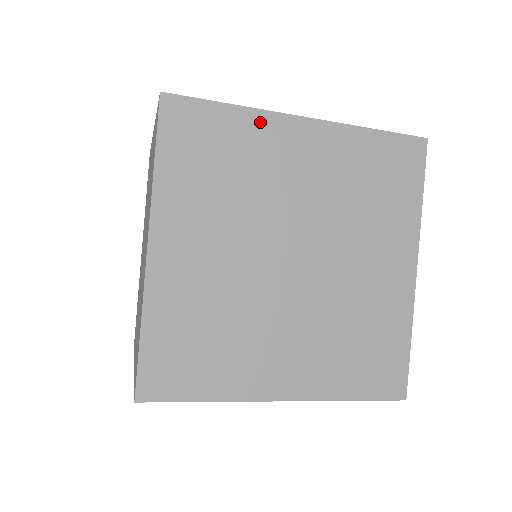
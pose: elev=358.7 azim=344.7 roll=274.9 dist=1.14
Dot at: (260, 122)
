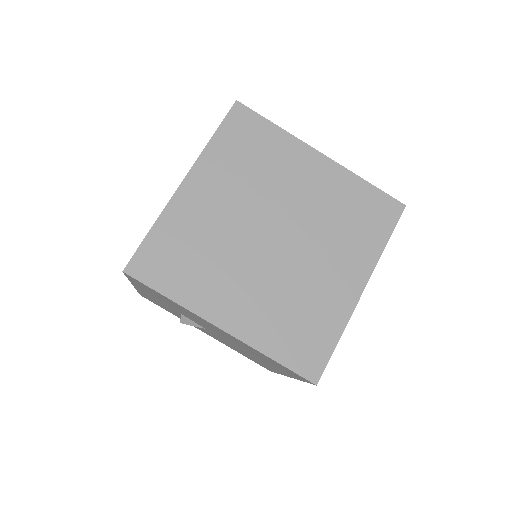
Dot at: (290, 143)
